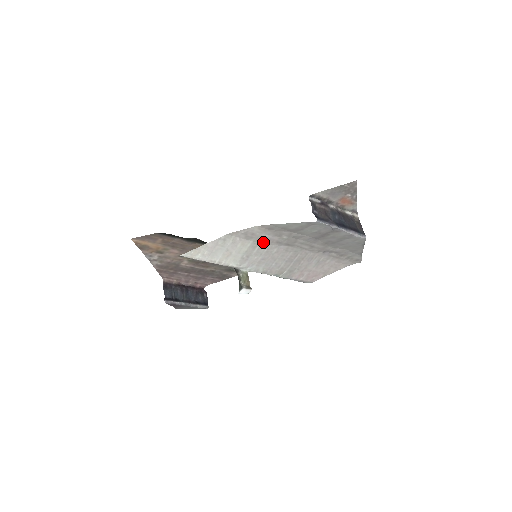
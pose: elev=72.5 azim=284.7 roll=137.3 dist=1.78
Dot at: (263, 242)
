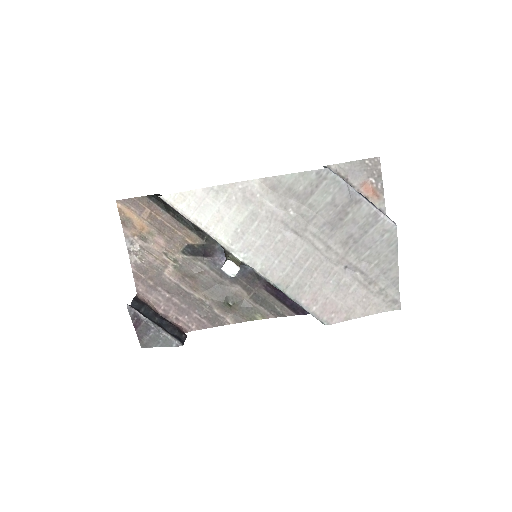
Dot at: (264, 216)
